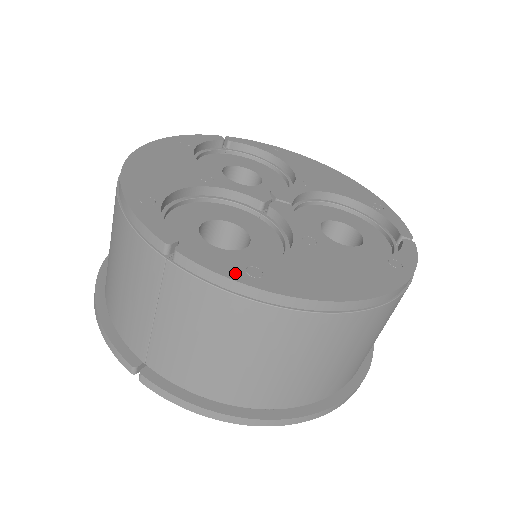
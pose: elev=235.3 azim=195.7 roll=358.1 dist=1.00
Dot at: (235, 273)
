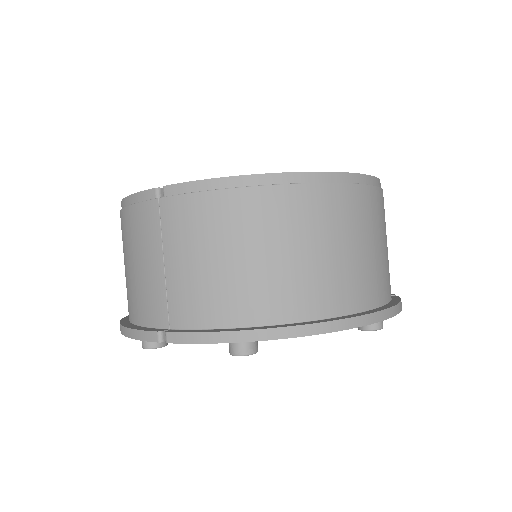
Dot at: (213, 180)
